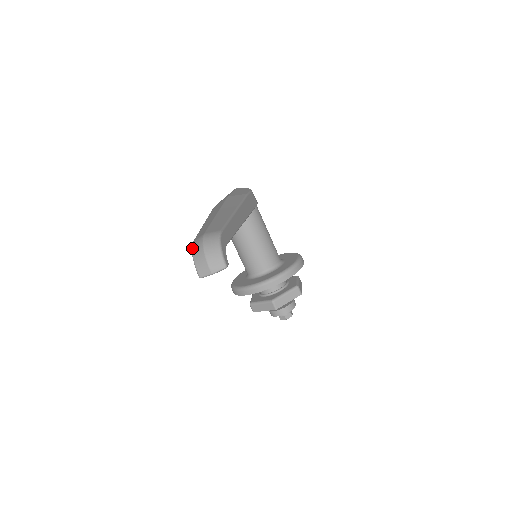
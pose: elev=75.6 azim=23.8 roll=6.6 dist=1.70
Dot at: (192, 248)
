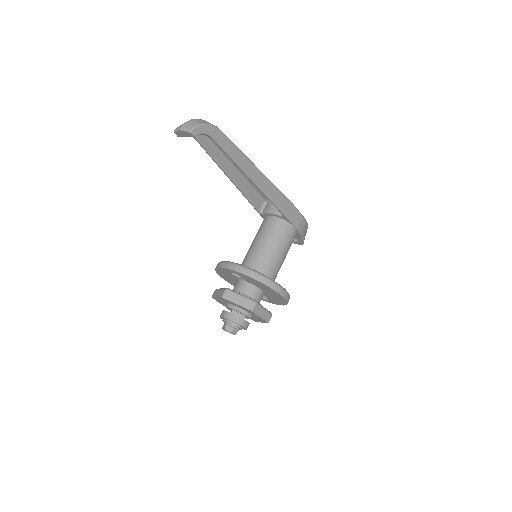
Dot at: occluded
